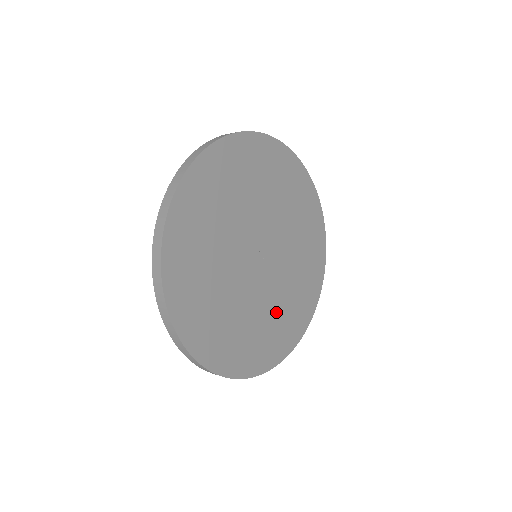
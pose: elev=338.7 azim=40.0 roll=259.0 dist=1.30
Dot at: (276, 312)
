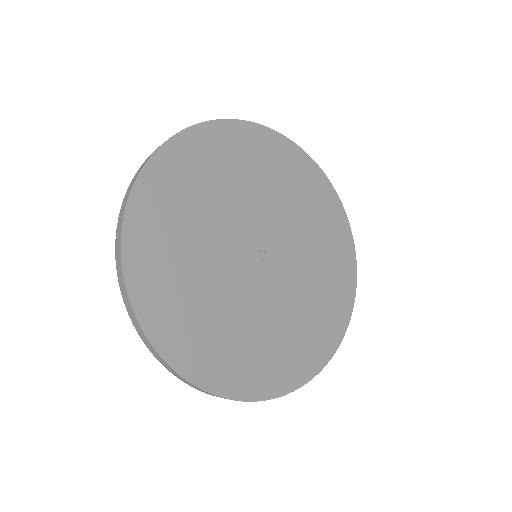
Dot at: (268, 331)
